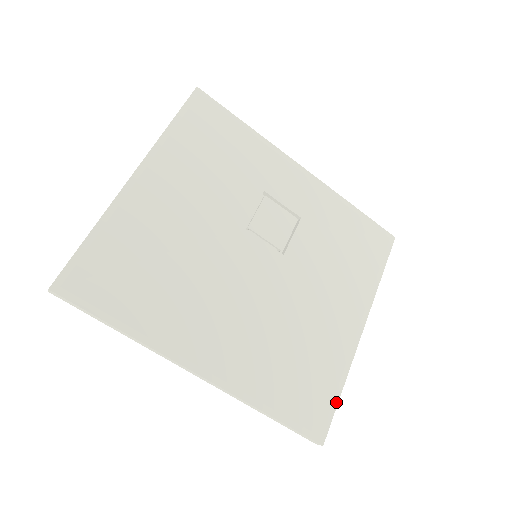
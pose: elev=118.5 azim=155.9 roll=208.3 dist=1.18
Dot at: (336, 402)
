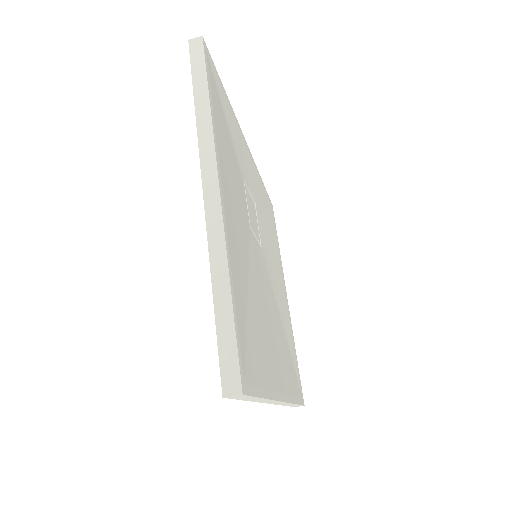
Dot at: occluded
